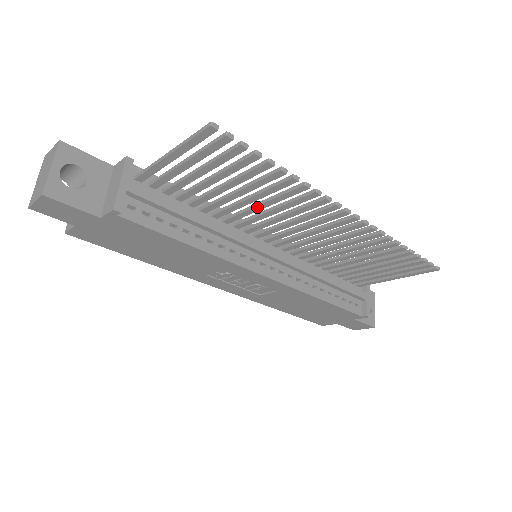
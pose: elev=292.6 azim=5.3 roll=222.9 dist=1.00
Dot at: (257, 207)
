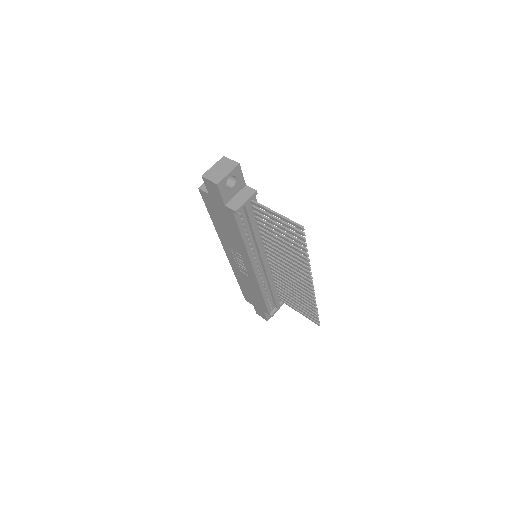
Dot at: (282, 249)
